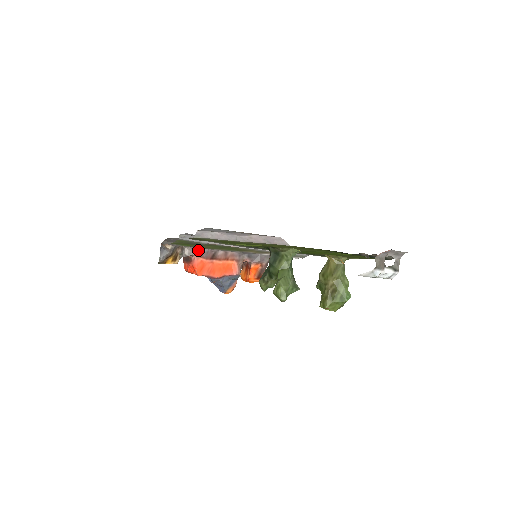
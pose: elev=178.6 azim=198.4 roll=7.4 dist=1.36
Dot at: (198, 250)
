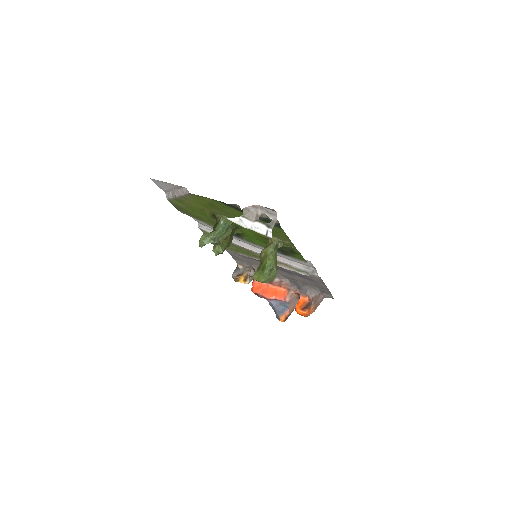
Dot at: occluded
